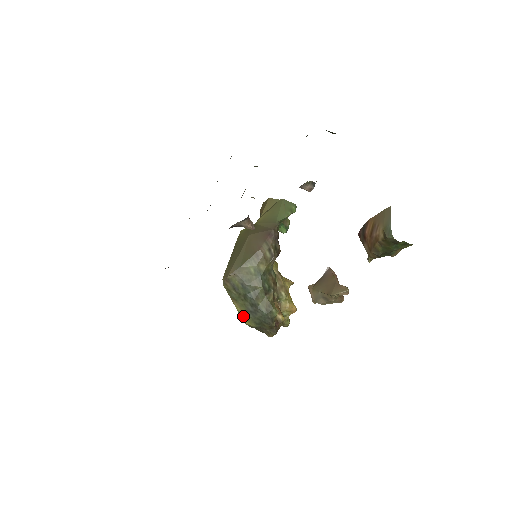
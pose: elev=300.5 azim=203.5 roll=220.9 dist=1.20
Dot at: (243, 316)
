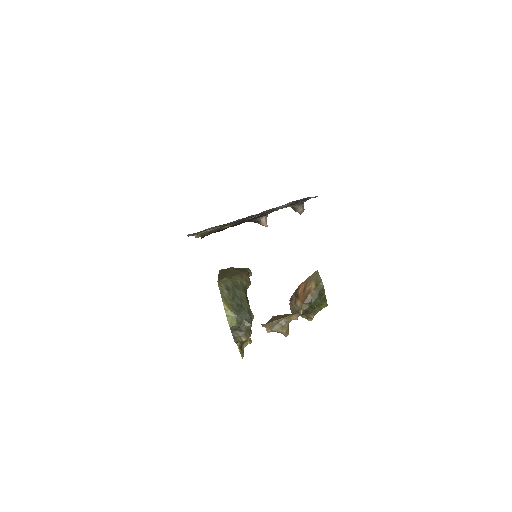
Dot at: (228, 314)
